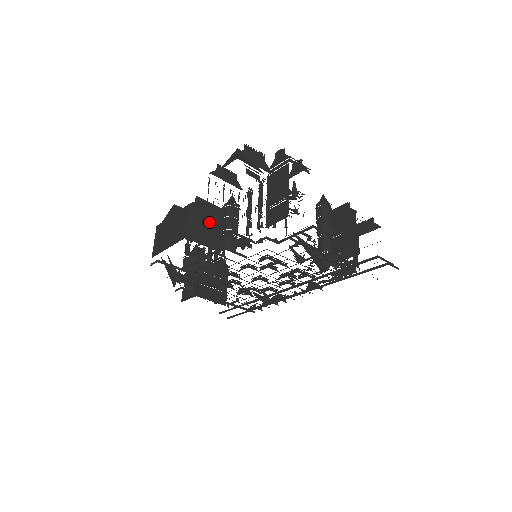
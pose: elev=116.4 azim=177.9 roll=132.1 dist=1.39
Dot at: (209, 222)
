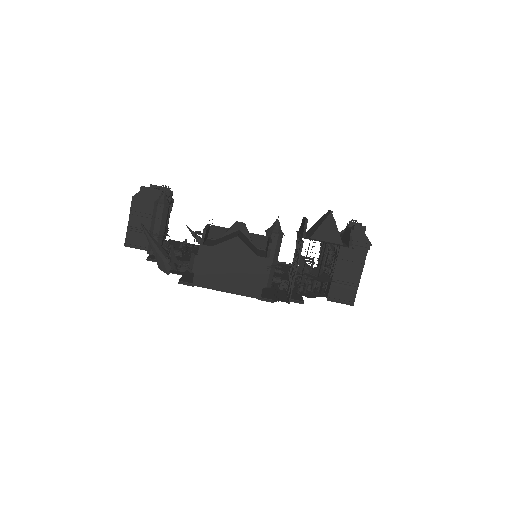
Dot at: occluded
